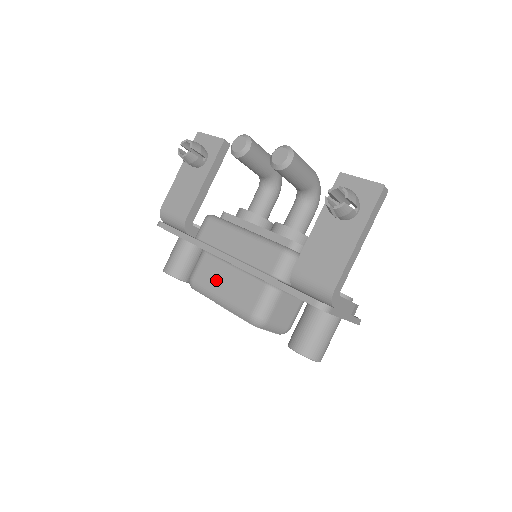
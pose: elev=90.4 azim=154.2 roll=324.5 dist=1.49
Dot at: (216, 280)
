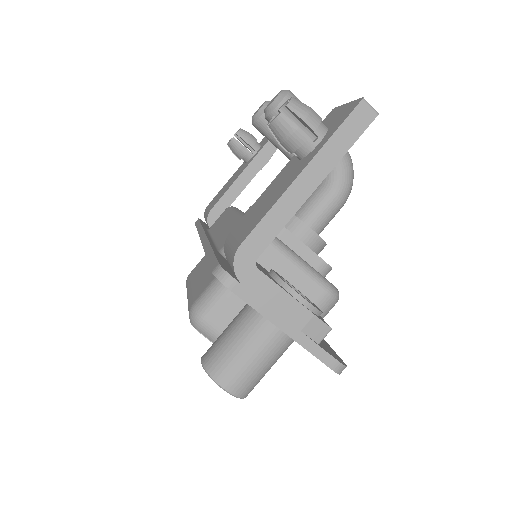
Dot at: (198, 273)
